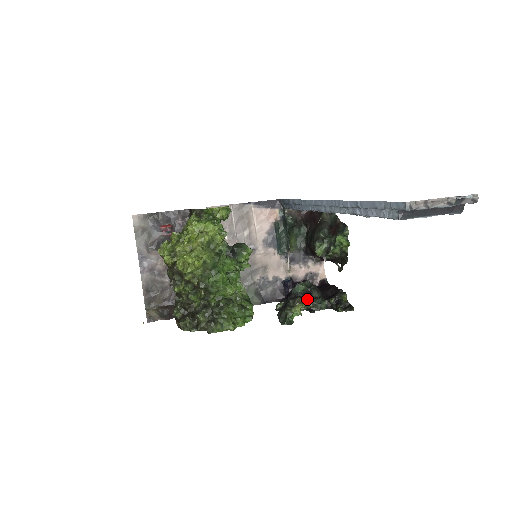
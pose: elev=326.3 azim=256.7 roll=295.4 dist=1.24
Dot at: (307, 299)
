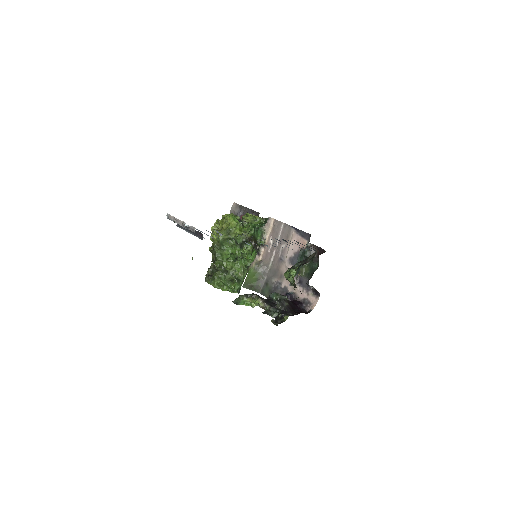
Dot at: (270, 304)
